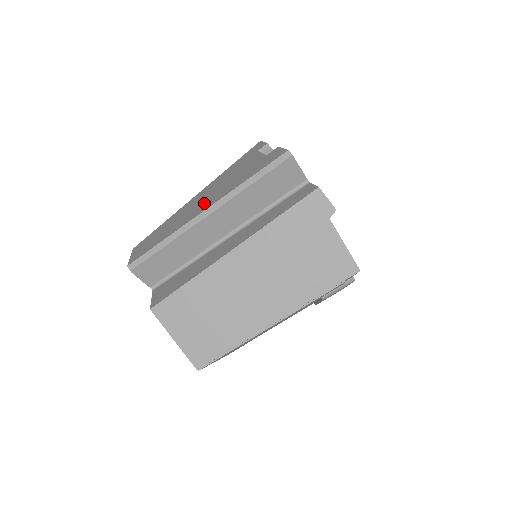
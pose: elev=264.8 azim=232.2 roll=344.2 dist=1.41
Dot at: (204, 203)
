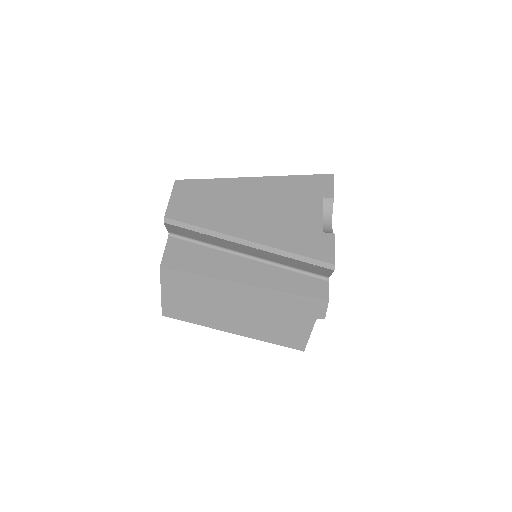
Dot at: (253, 221)
